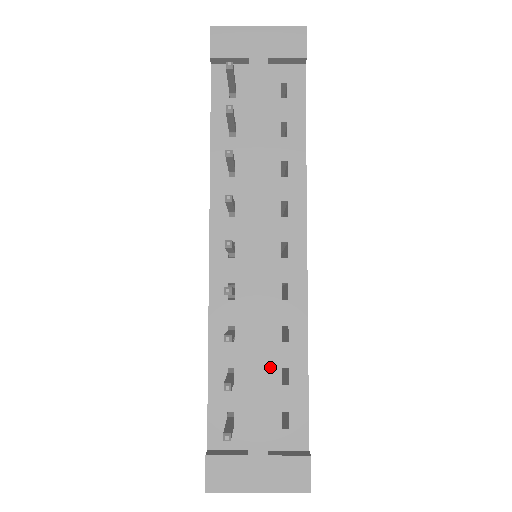
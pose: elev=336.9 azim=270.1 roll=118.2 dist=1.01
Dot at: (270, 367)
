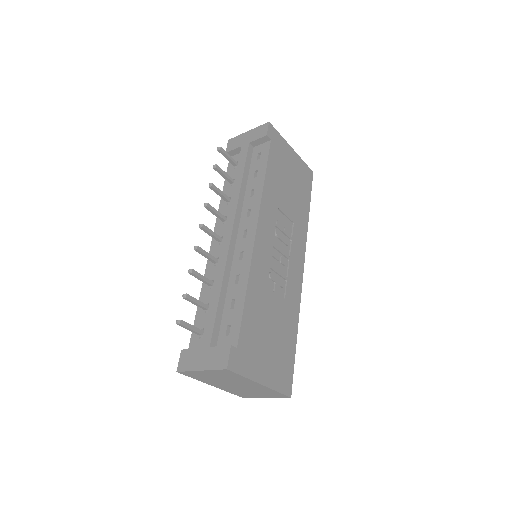
Dot at: (226, 300)
